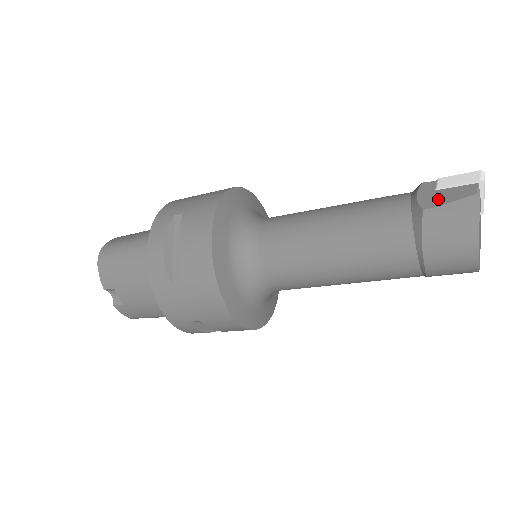
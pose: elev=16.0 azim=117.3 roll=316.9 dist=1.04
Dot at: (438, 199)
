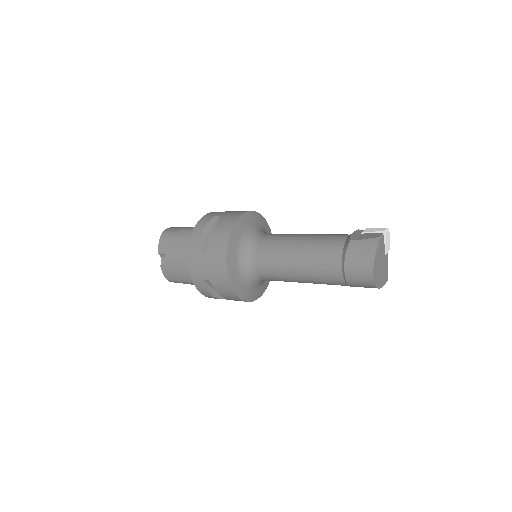
Dot at: (360, 237)
